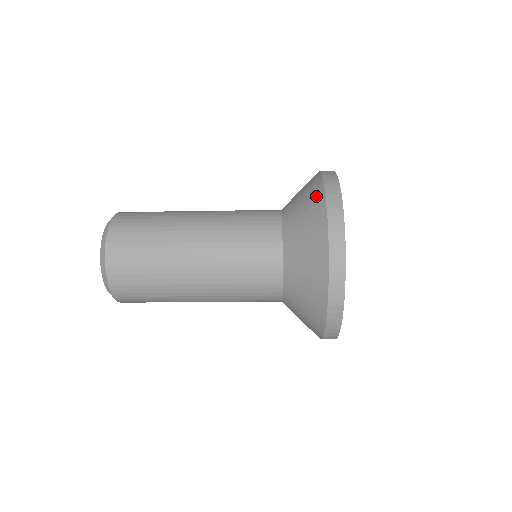
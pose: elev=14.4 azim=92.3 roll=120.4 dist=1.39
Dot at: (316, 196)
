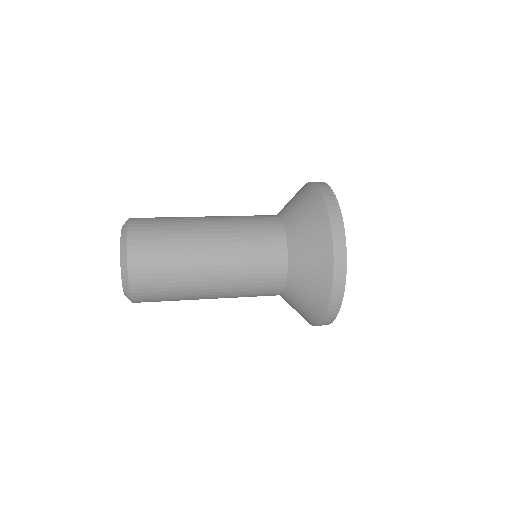
Dot at: (324, 279)
